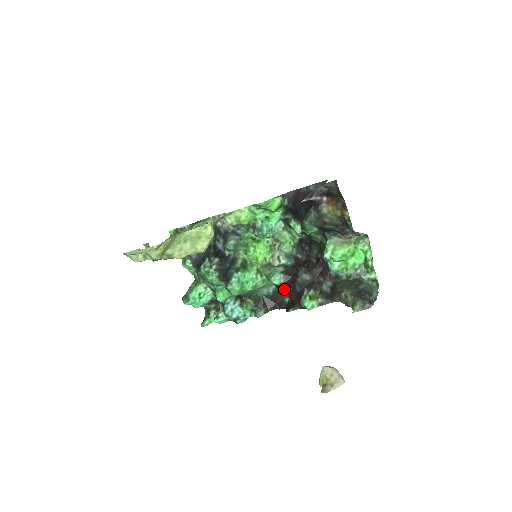
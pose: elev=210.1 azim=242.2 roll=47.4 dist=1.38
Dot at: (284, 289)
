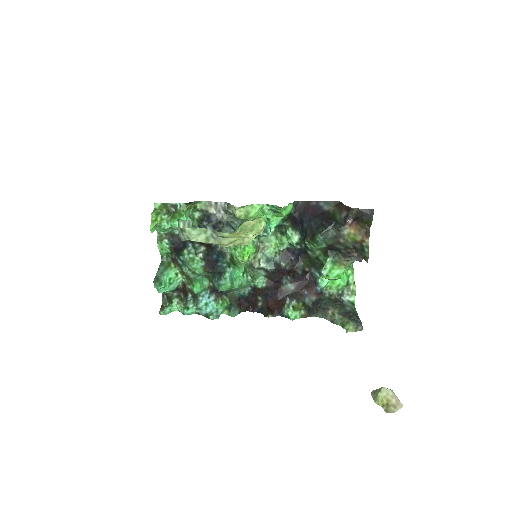
Dot at: (262, 293)
